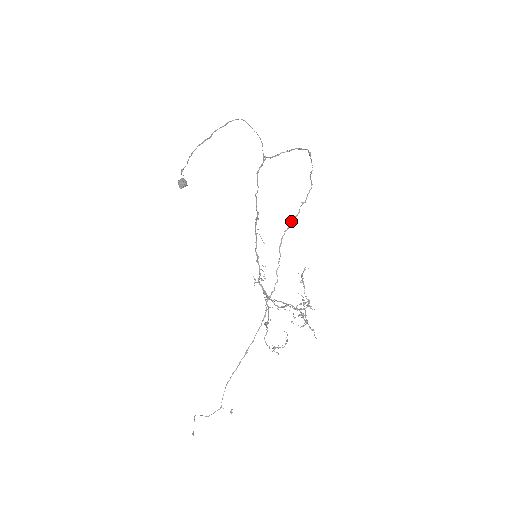
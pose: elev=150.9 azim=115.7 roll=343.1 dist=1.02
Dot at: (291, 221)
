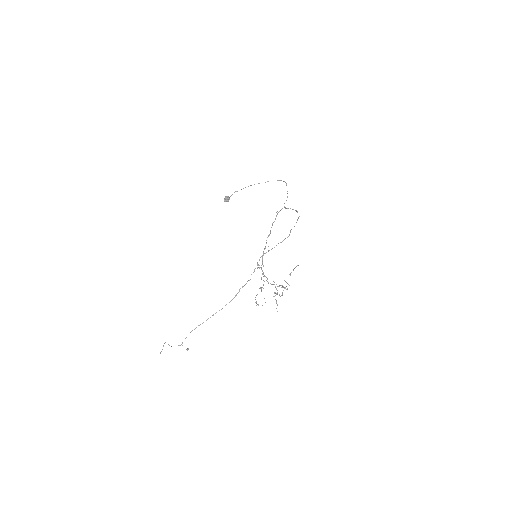
Dot at: (269, 250)
